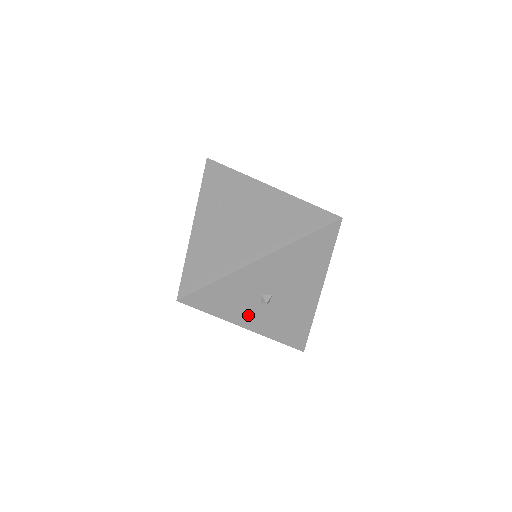
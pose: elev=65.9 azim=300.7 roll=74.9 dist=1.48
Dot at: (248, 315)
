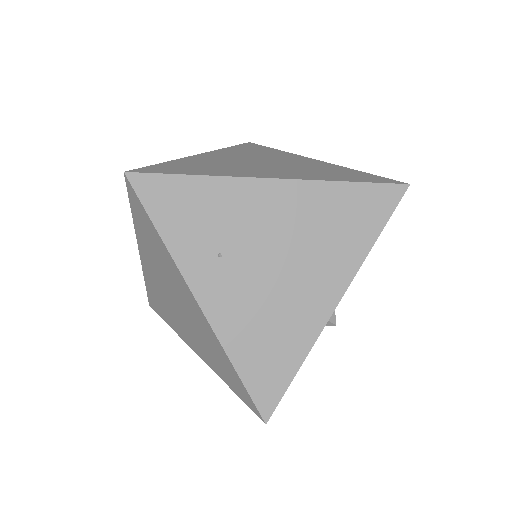
Dot at: occluded
